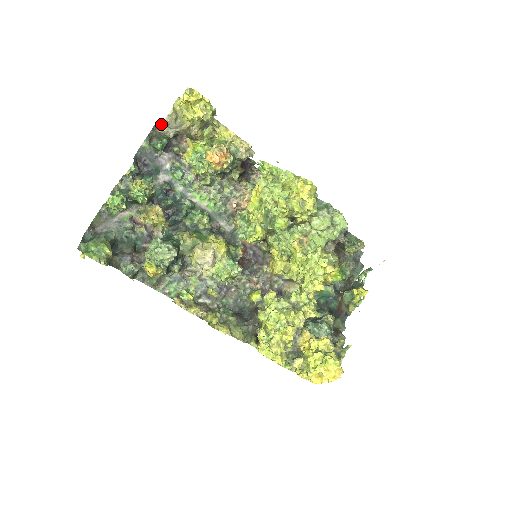
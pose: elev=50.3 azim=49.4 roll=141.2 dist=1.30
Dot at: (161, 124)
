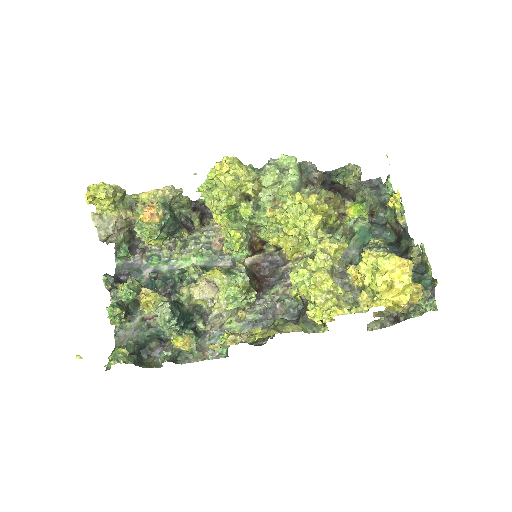
Dot at: (98, 232)
